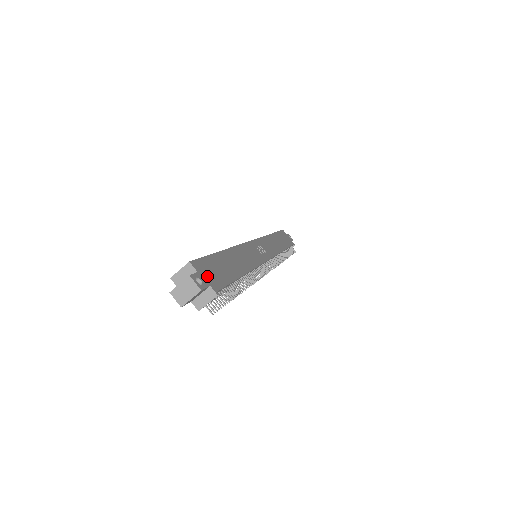
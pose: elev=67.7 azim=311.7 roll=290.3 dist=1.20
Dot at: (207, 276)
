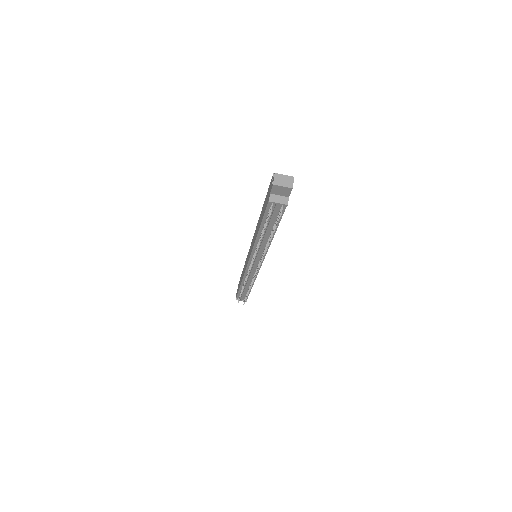
Dot at: occluded
